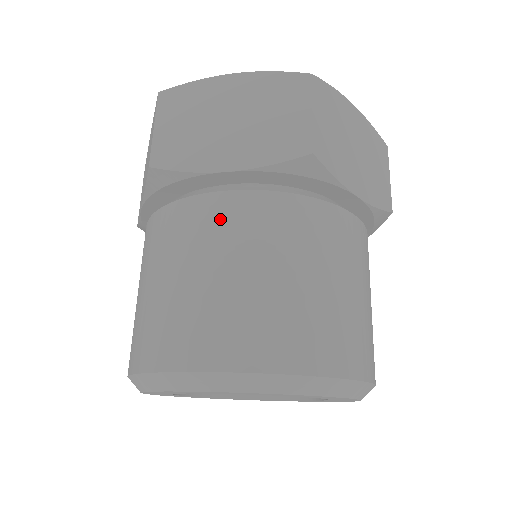
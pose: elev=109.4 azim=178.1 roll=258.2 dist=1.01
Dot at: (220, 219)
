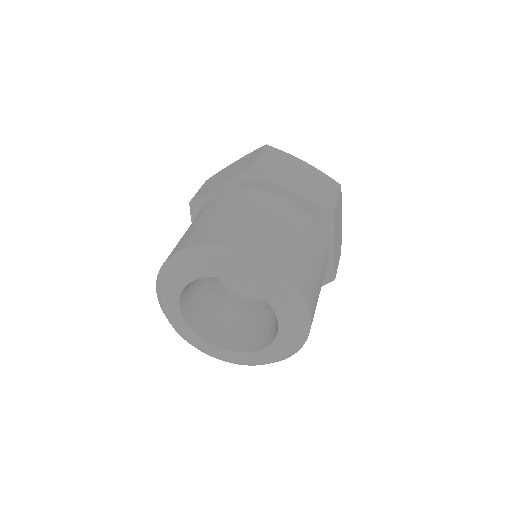
Dot at: (208, 206)
